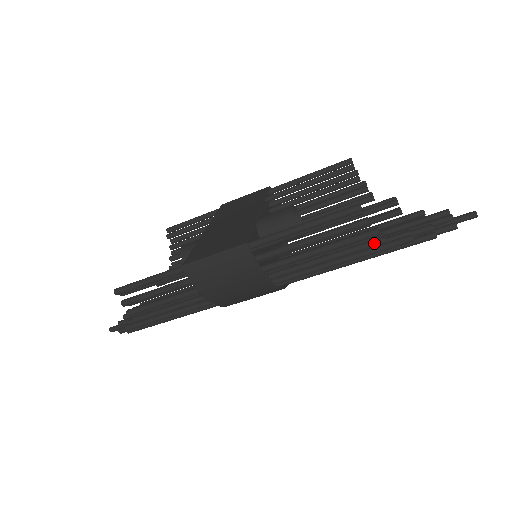
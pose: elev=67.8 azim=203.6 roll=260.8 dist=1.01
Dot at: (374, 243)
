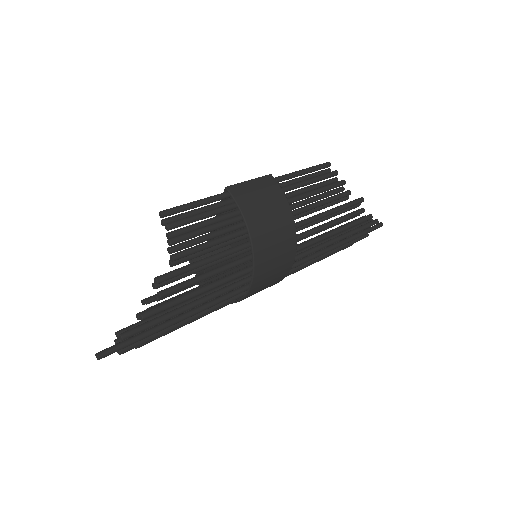
Dot at: (345, 192)
